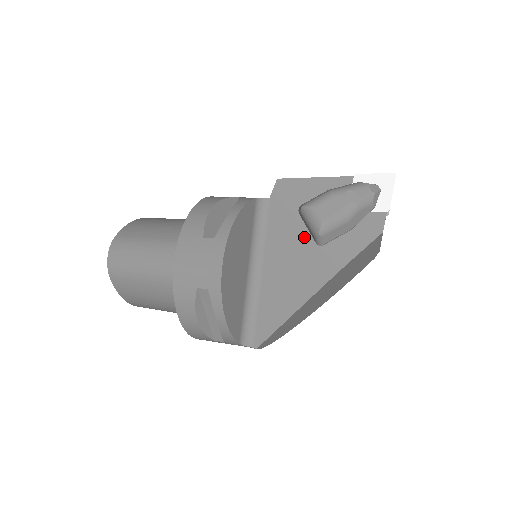
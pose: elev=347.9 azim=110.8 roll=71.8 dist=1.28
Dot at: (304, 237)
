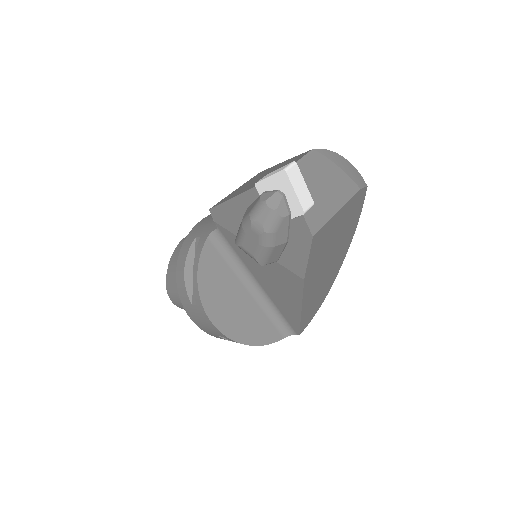
Dot at: occluded
